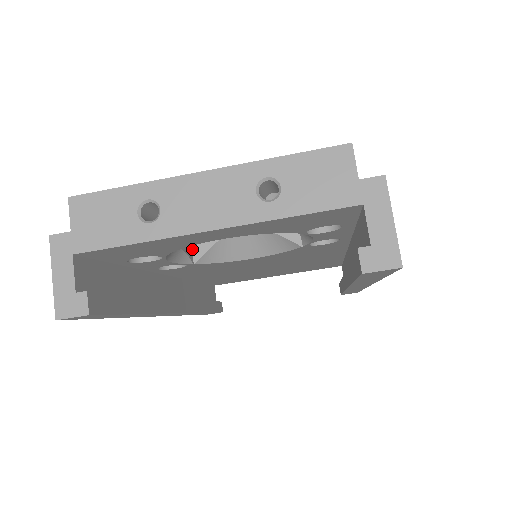
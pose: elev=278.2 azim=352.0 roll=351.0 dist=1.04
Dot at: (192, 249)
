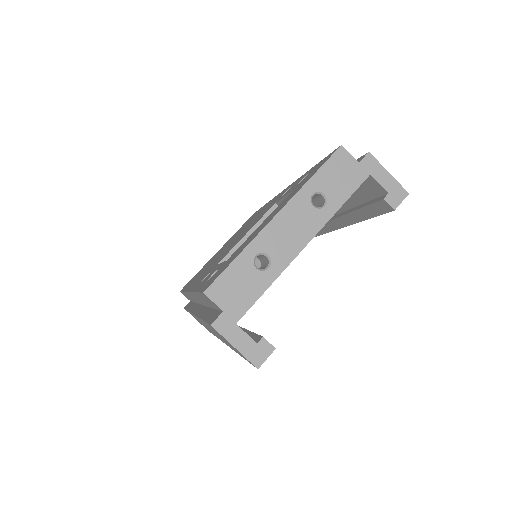
Dot at: occluded
